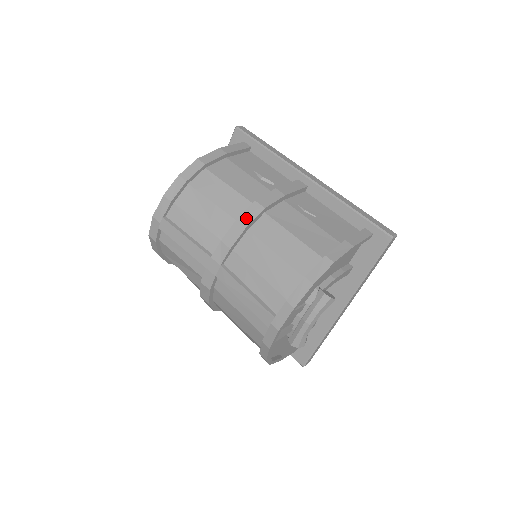
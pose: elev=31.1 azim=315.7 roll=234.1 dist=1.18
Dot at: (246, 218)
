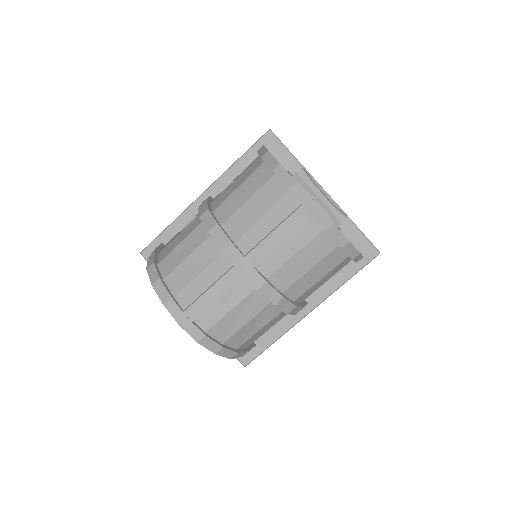
Dot at: (210, 224)
